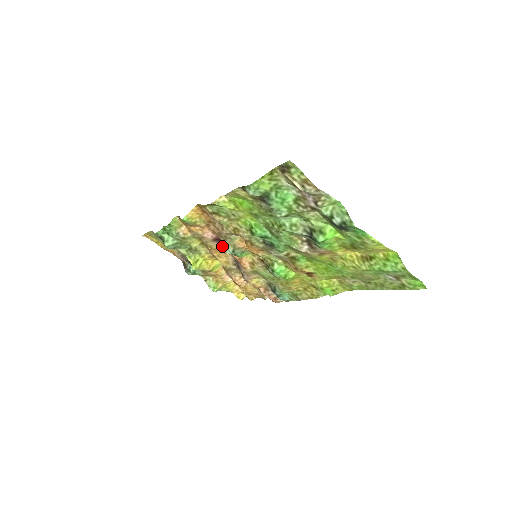
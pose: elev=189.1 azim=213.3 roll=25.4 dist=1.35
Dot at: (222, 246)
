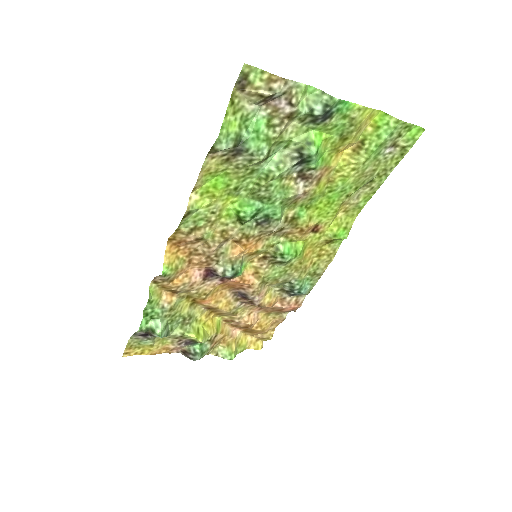
Dot at: (218, 273)
